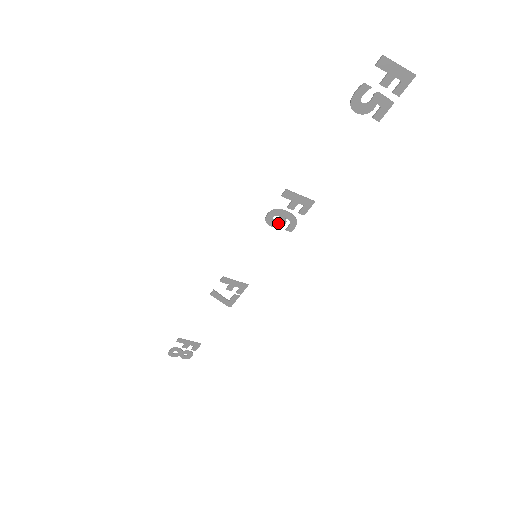
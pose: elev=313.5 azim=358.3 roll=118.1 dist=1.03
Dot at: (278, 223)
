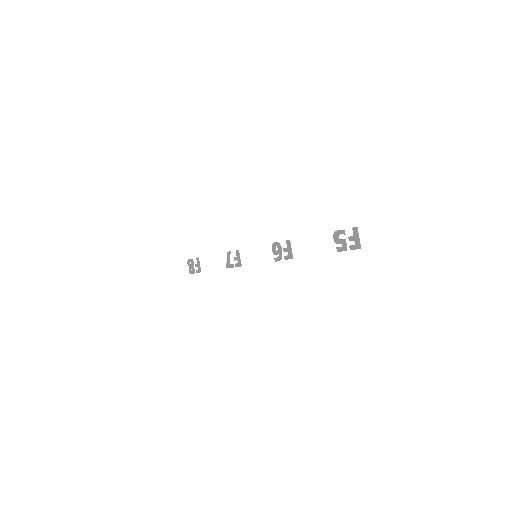
Dot at: (275, 251)
